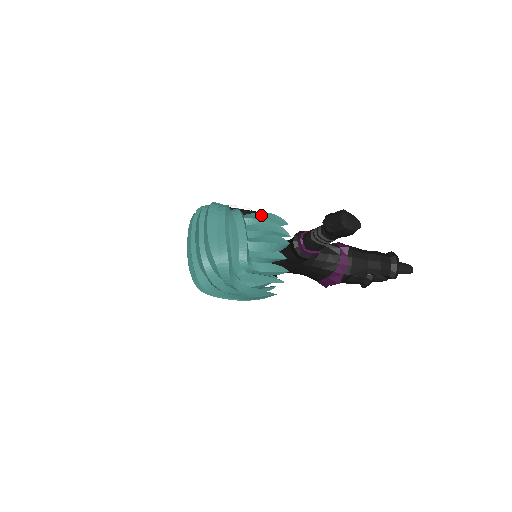
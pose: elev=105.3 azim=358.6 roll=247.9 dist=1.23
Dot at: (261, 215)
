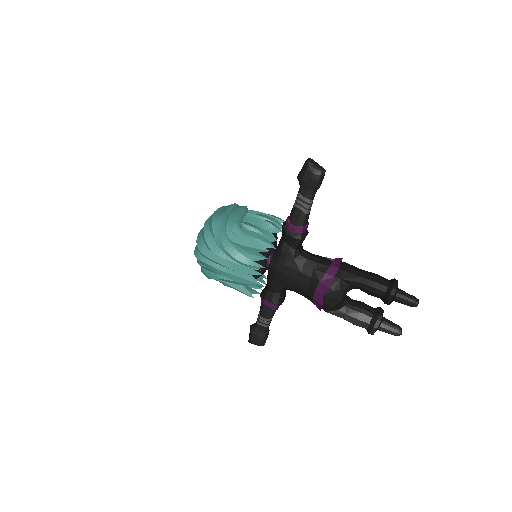
Dot at: (263, 213)
